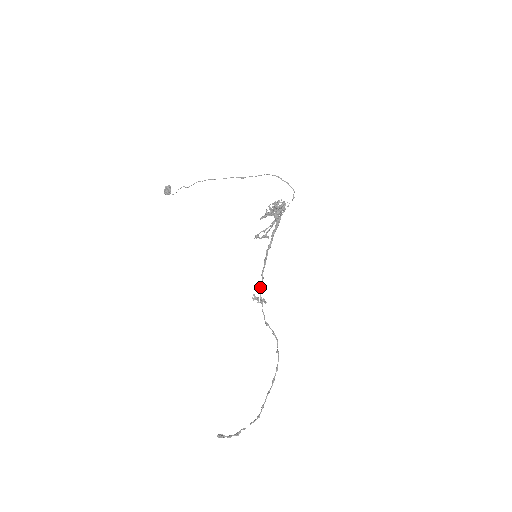
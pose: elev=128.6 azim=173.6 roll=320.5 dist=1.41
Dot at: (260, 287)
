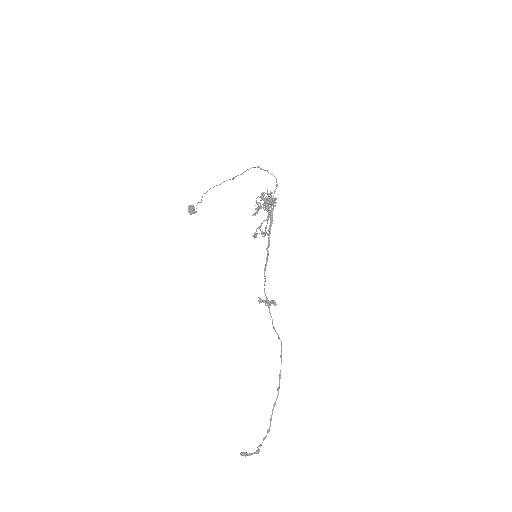
Dot at: (264, 288)
